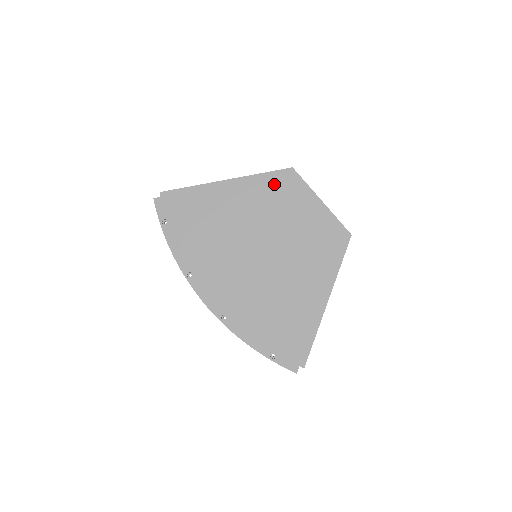
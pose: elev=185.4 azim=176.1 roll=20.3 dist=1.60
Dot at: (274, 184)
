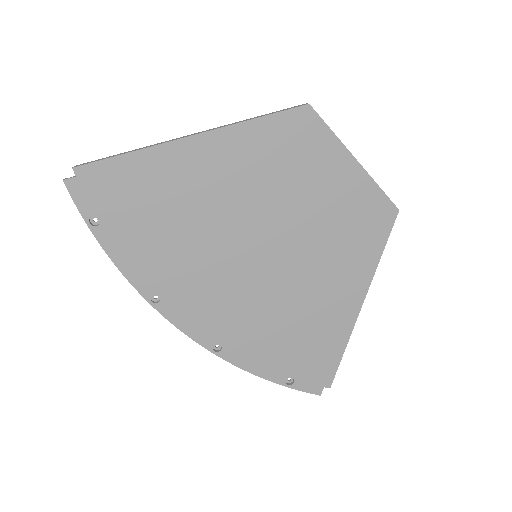
Dot at: (279, 137)
